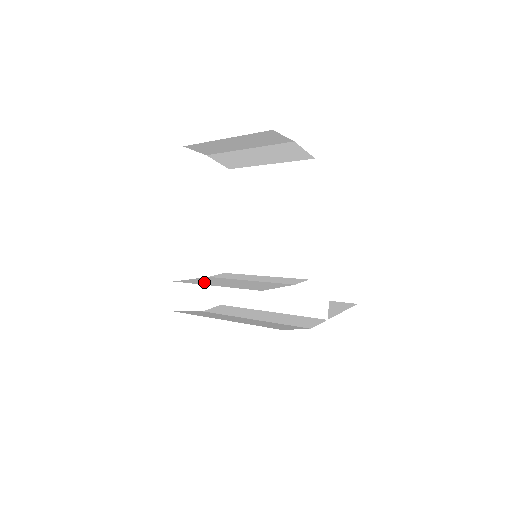
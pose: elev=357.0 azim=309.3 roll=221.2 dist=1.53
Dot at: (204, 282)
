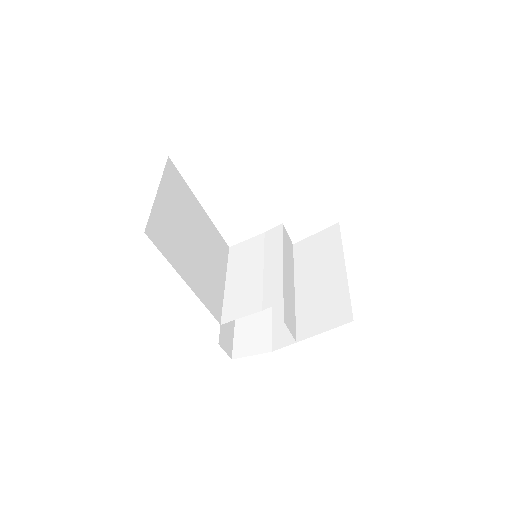
Dot at: (236, 263)
